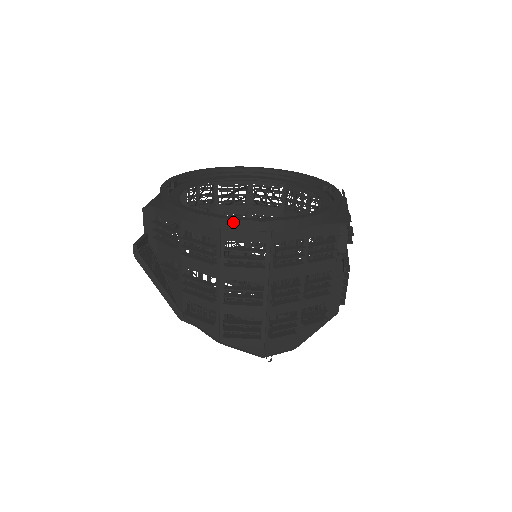
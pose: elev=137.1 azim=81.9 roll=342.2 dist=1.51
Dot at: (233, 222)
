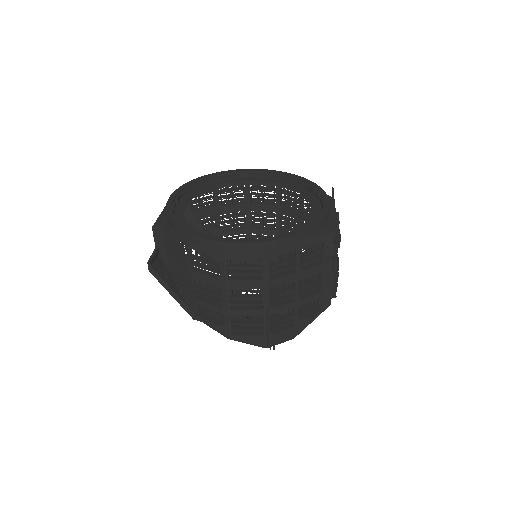
Dot at: (233, 245)
